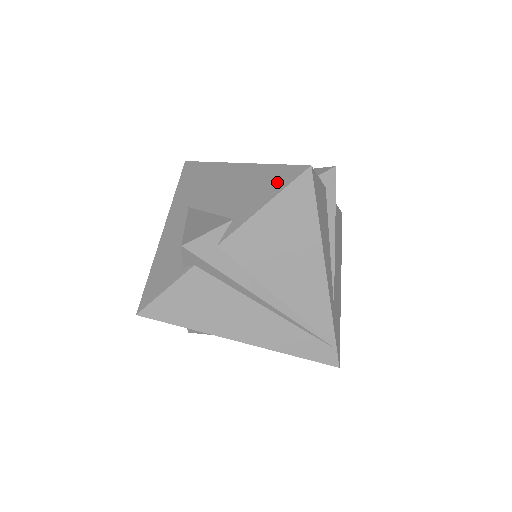
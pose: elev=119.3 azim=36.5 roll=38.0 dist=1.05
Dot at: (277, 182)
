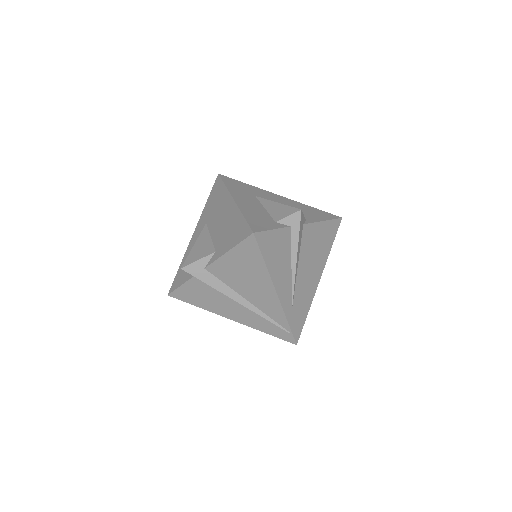
Dot at: (238, 235)
